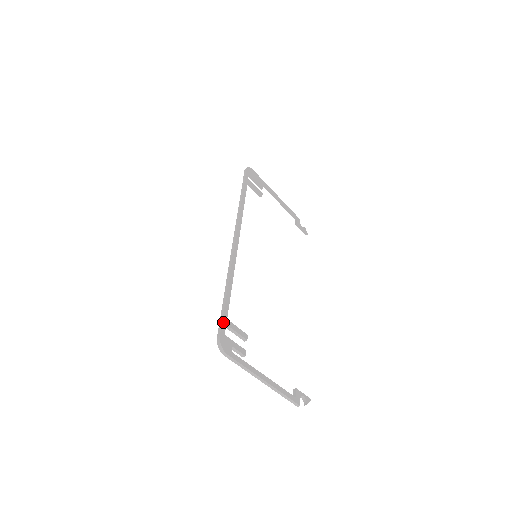
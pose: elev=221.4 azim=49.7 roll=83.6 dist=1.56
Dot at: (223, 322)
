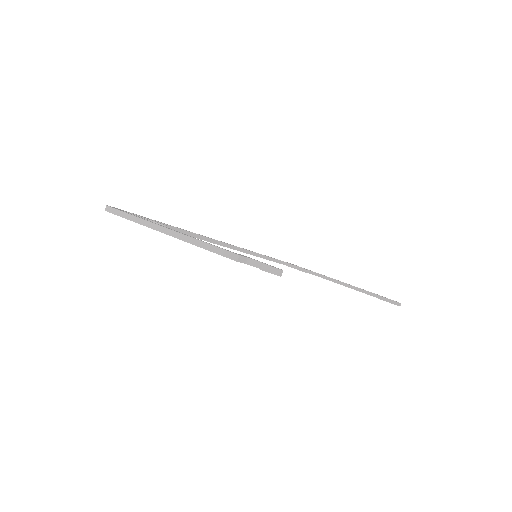
Dot at: (132, 213)
